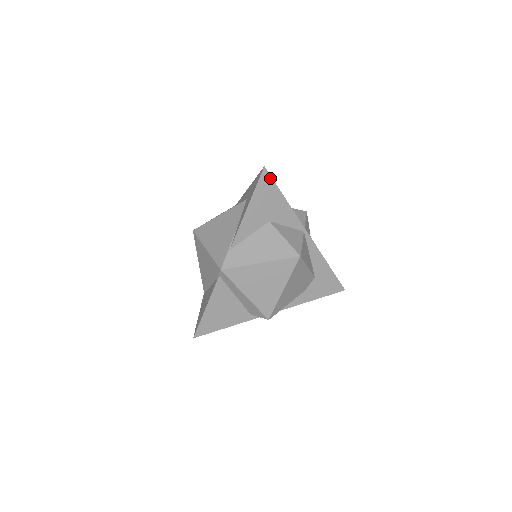
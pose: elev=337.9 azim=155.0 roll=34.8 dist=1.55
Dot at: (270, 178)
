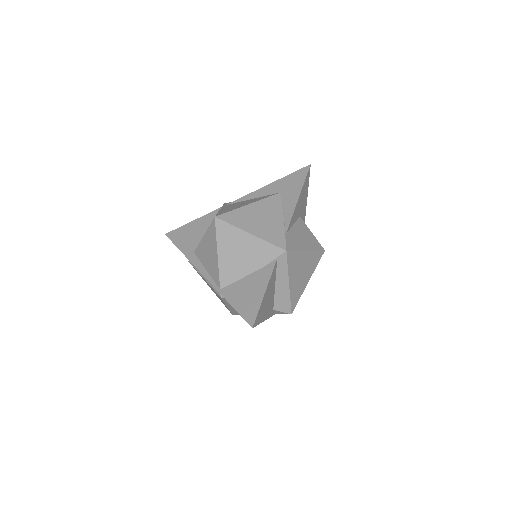
Dot at: (309, 176)
